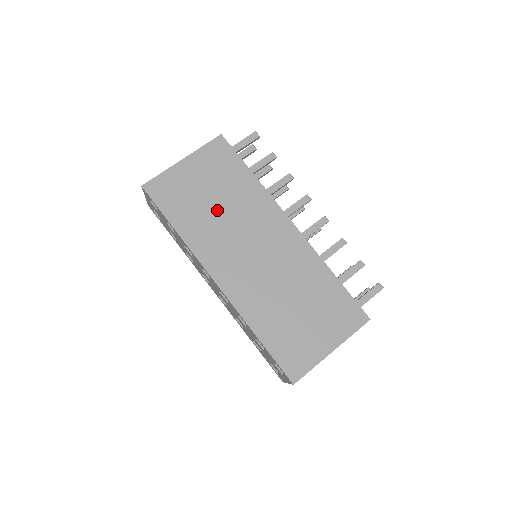
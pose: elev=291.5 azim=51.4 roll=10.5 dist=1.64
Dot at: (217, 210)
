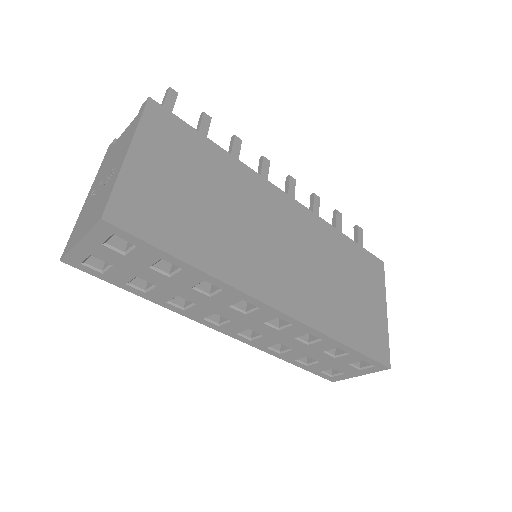
Dot at: (217, 212)
